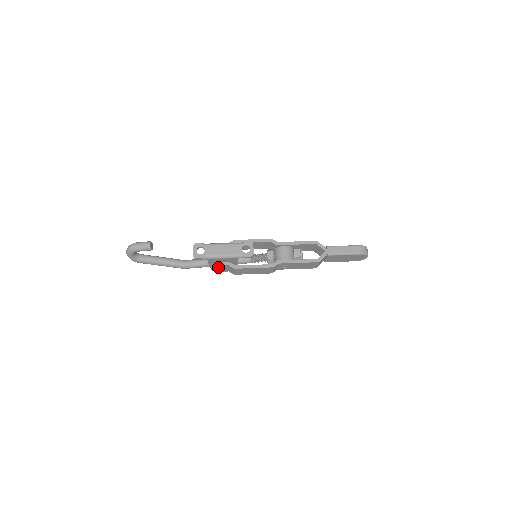
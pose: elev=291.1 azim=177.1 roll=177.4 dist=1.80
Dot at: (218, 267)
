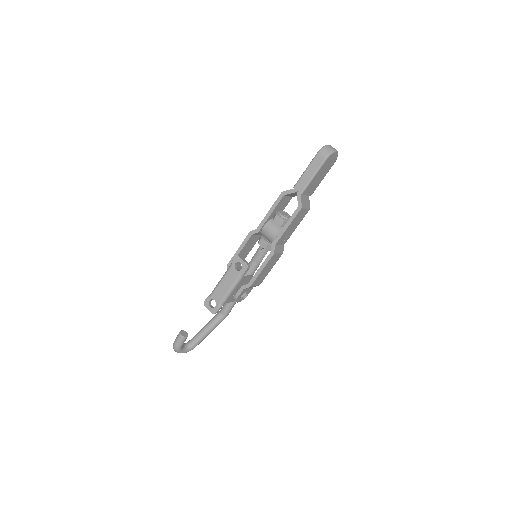
Dot at: (240, 297)
